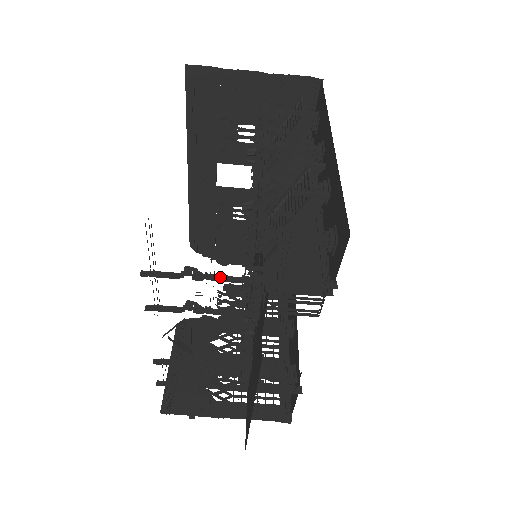
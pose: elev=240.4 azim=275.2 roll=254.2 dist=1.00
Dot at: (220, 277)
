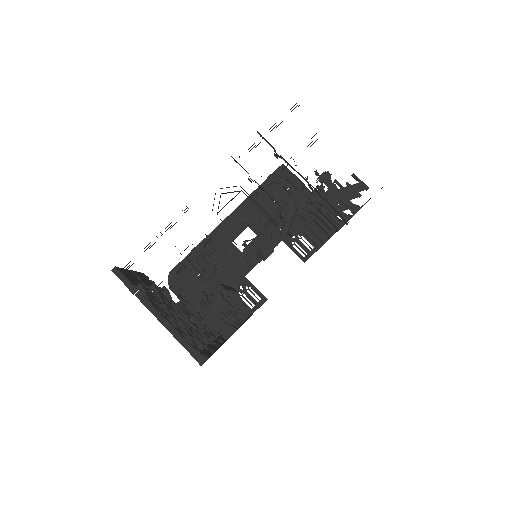
Dot at: occluded
